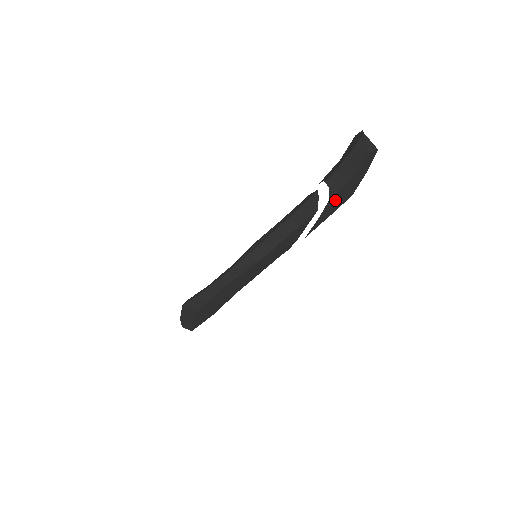
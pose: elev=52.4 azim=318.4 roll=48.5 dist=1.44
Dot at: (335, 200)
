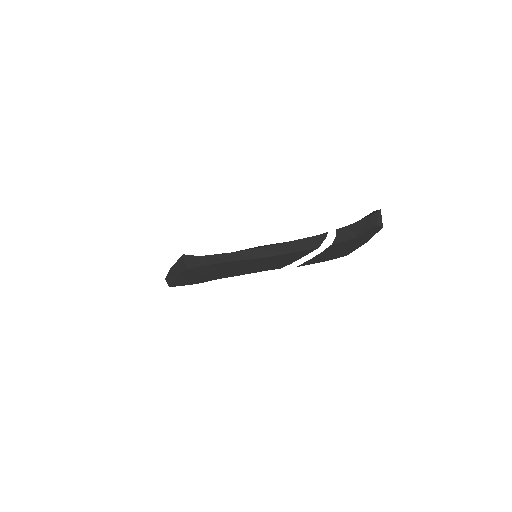
Dot at: (334, 249)
